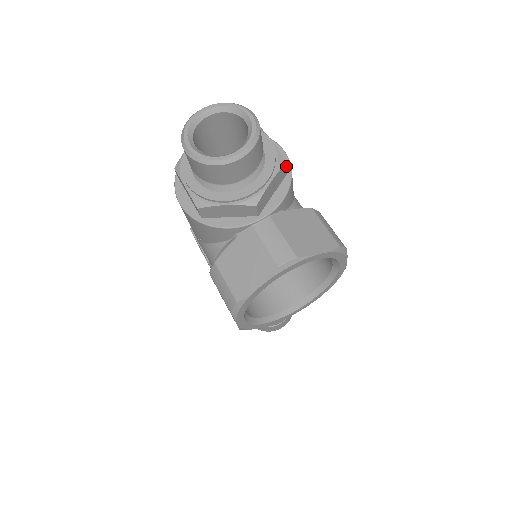
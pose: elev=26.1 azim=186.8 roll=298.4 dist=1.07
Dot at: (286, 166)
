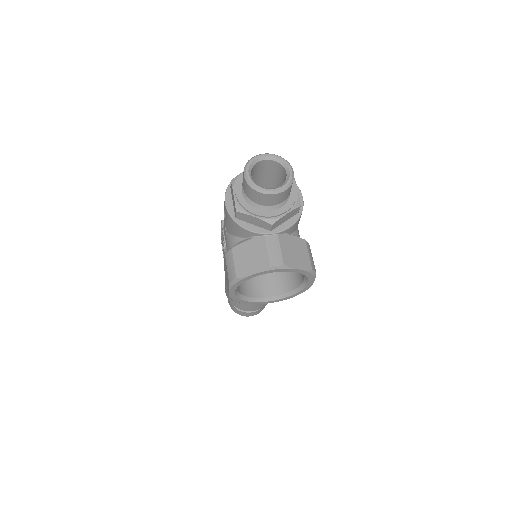
Dot at: occluded
